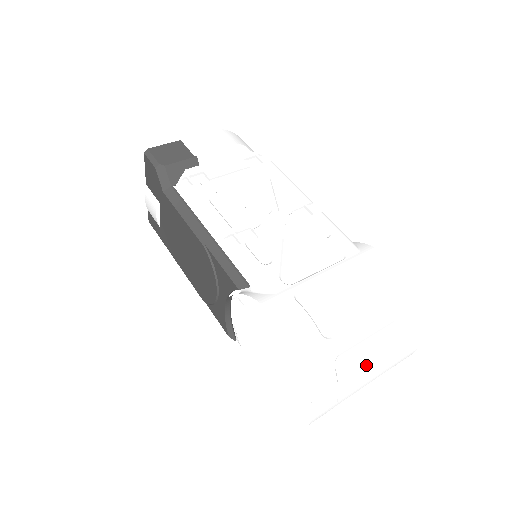
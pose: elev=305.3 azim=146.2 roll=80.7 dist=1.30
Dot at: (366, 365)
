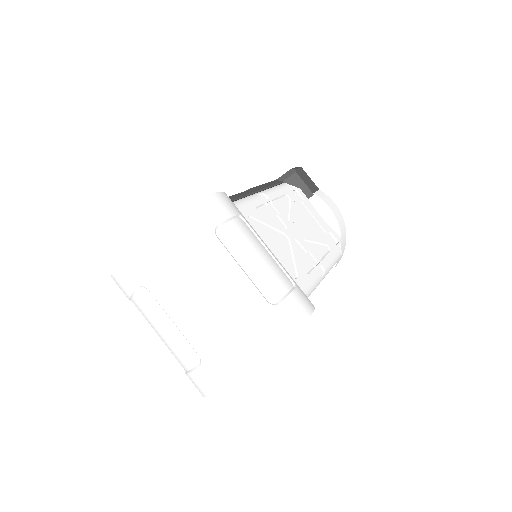
Dot at: (199, 292)
